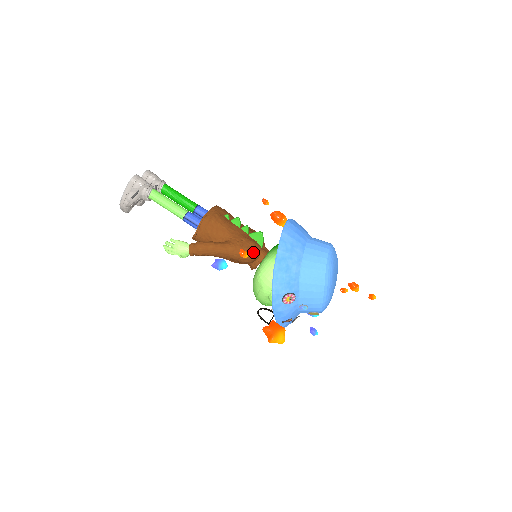
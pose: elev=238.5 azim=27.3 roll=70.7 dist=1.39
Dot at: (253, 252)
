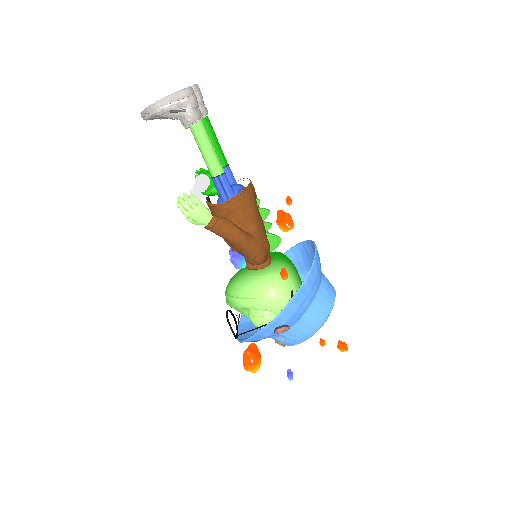
Dot at: (266, 257)
